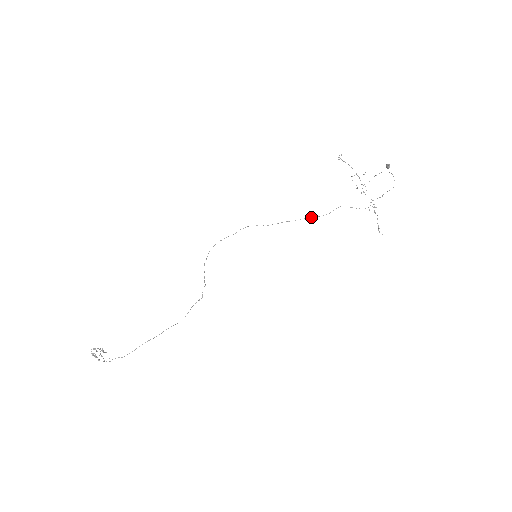
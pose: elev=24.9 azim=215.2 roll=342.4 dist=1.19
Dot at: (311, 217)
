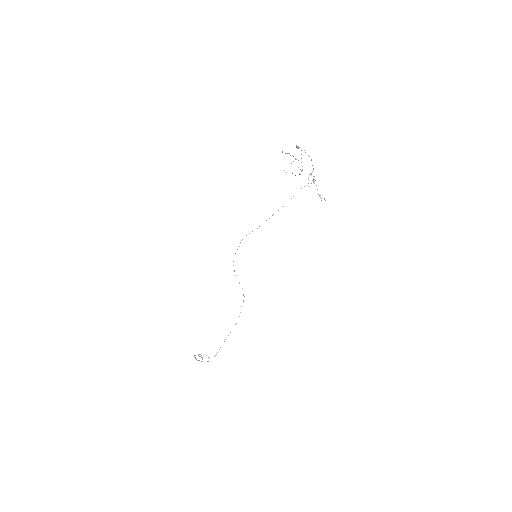
Dot at: occluded
